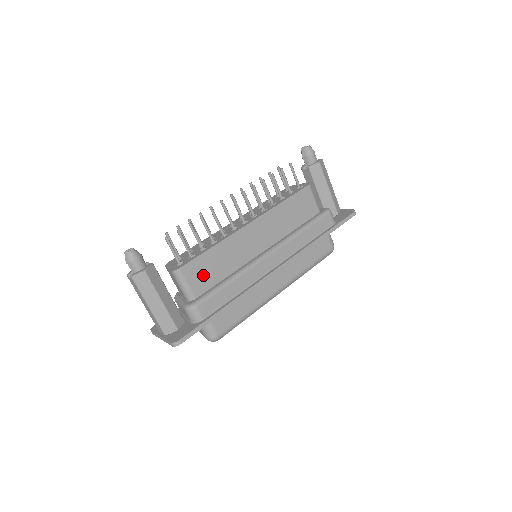
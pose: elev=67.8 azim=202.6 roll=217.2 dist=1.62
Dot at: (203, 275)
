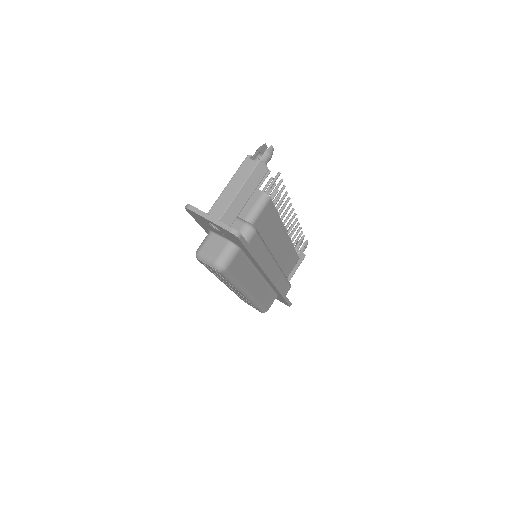
Dot at: (264, 221)
